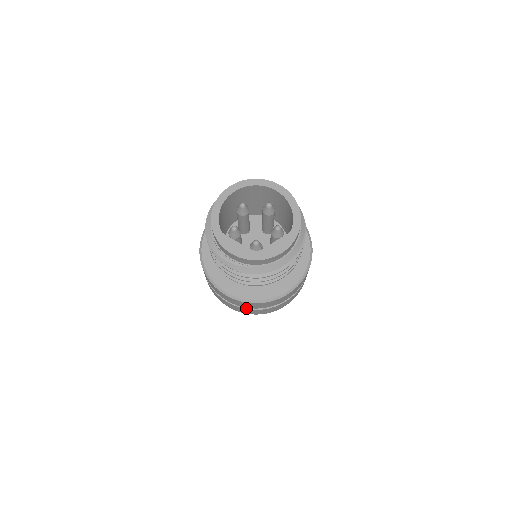
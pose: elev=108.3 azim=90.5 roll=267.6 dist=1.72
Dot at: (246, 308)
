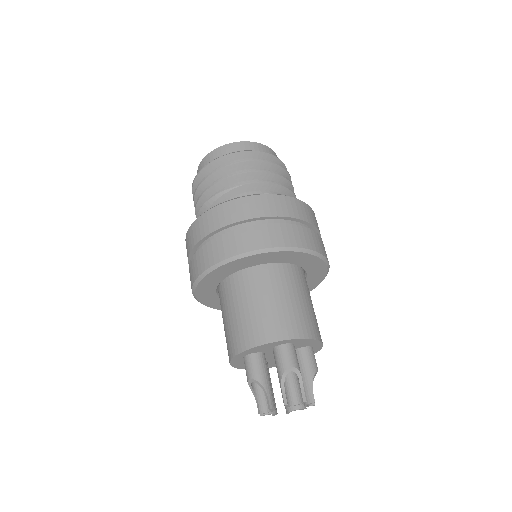
Dot at: (259, 225)
